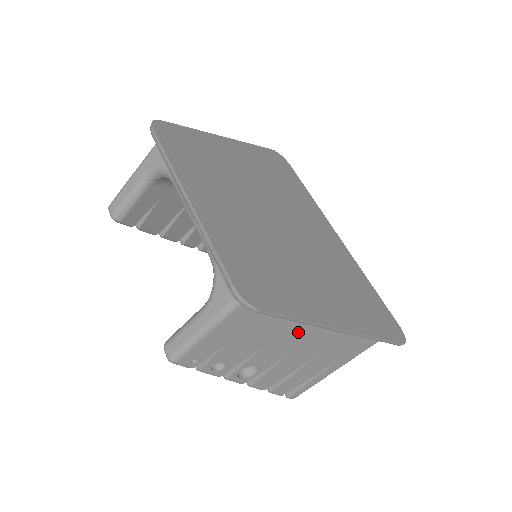
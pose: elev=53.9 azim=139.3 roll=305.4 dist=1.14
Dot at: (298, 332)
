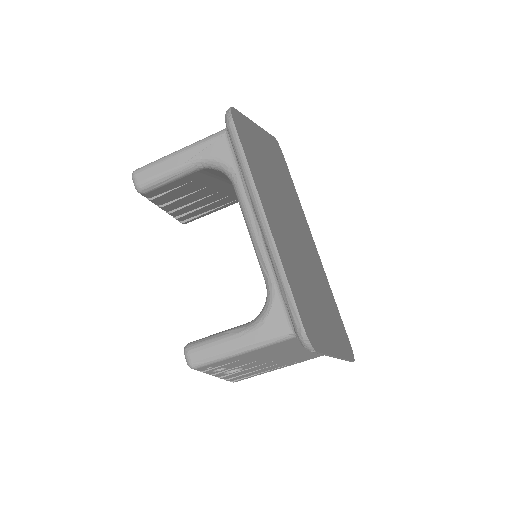
Dot at: (298, 350)
